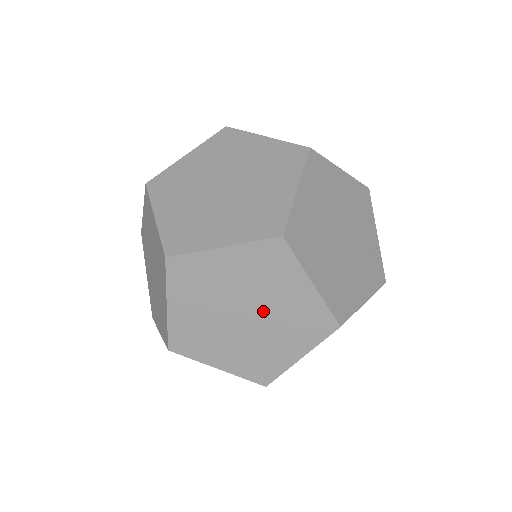
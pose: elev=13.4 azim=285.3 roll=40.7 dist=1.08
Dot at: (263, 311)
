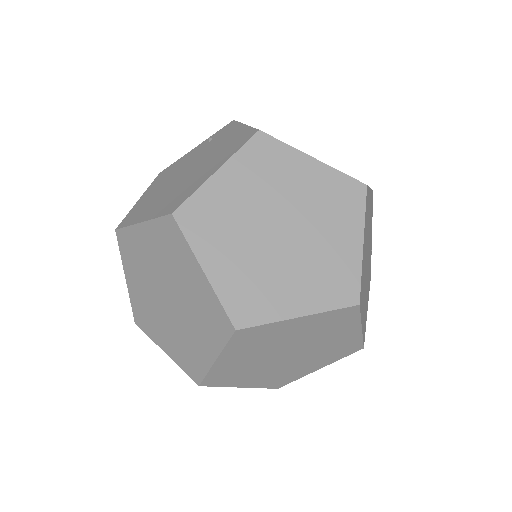
Dot at: (307, 350)
